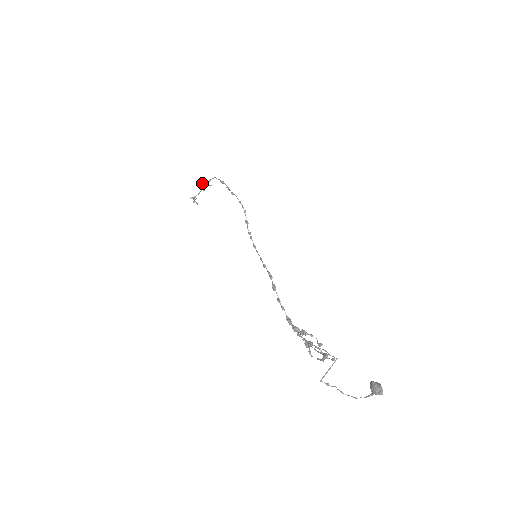
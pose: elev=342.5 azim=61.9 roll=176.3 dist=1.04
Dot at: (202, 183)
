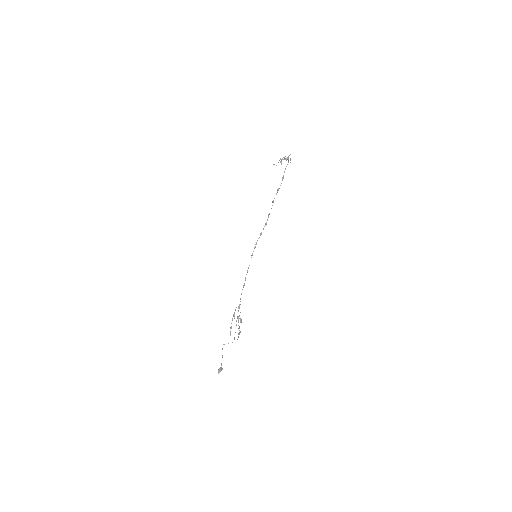
Dot at: (285, 158)
